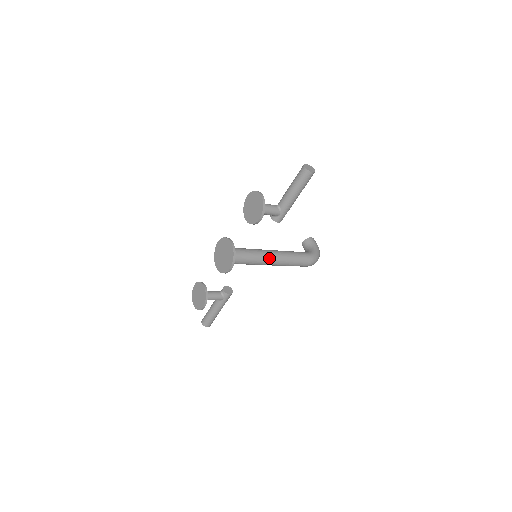
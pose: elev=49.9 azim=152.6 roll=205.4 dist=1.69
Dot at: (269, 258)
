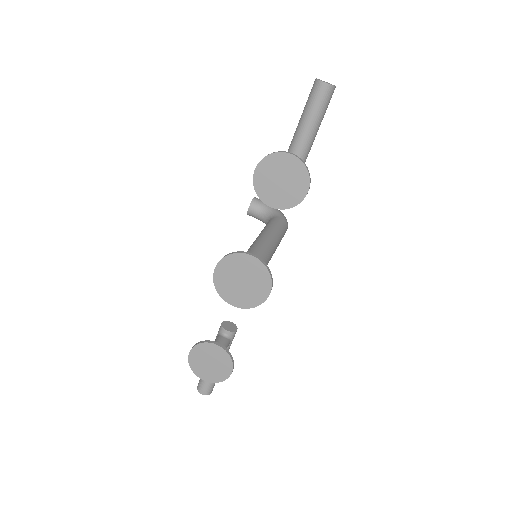
Dot at: (272, 248)
